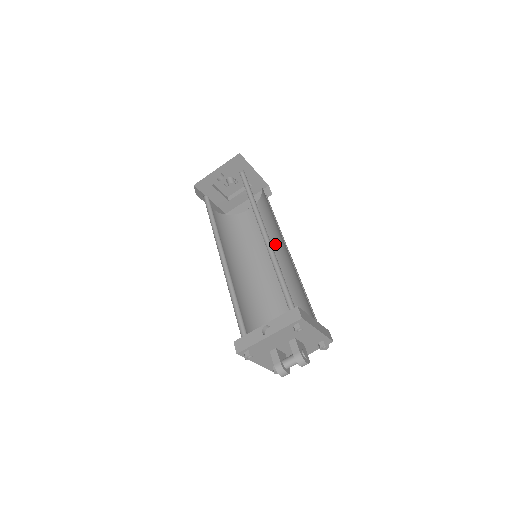
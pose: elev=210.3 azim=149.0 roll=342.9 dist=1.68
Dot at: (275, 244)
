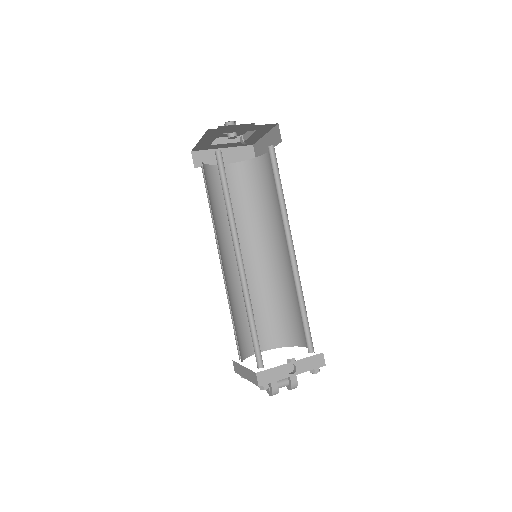
Dot at: (256, 232)
